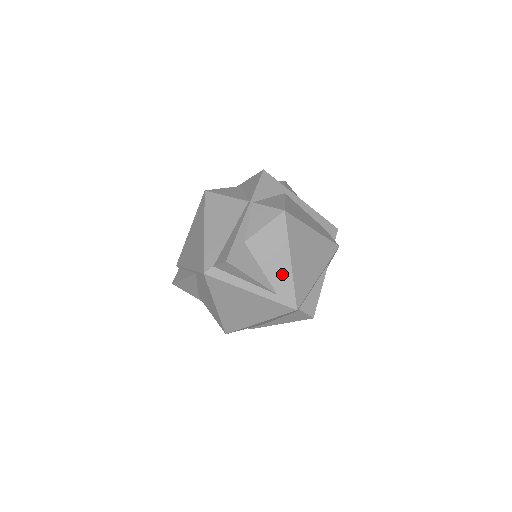
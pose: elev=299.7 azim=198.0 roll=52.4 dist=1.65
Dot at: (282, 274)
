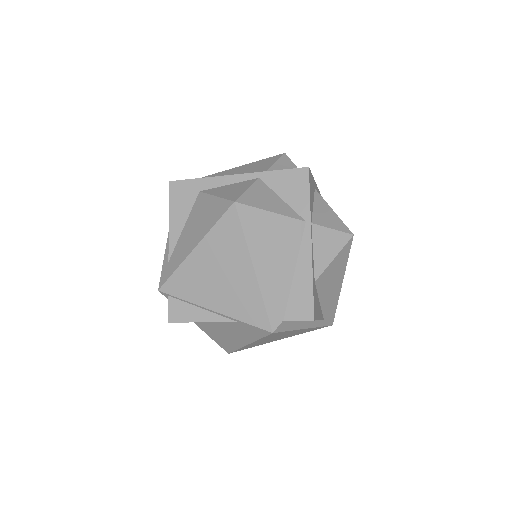
Dot at: (333, 299)
